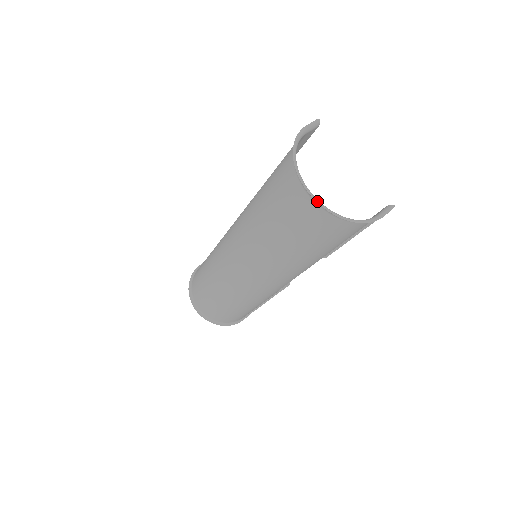
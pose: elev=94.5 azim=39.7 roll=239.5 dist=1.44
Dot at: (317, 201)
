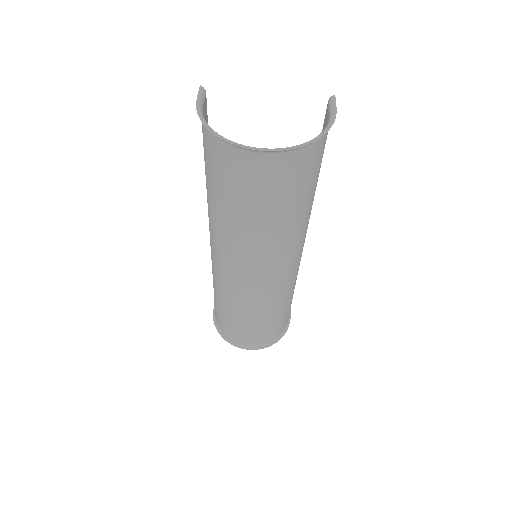
Dot at: (273, 150)
